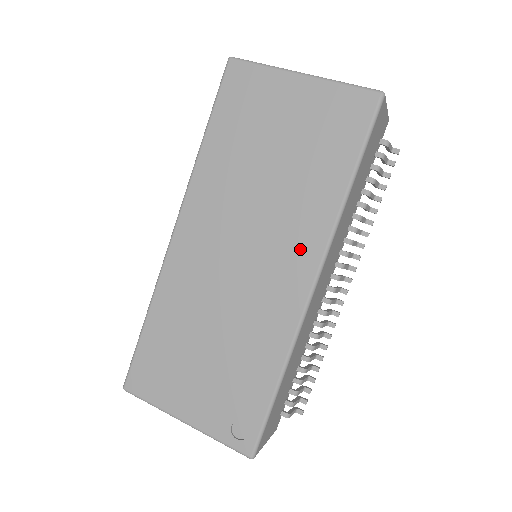
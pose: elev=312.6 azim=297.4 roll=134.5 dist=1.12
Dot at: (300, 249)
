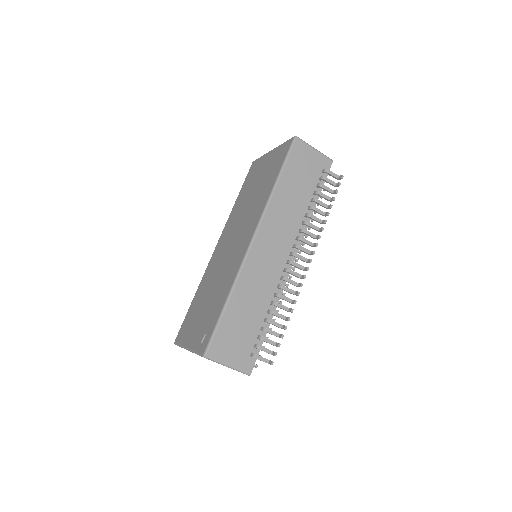
Dot at: (252, 225)
